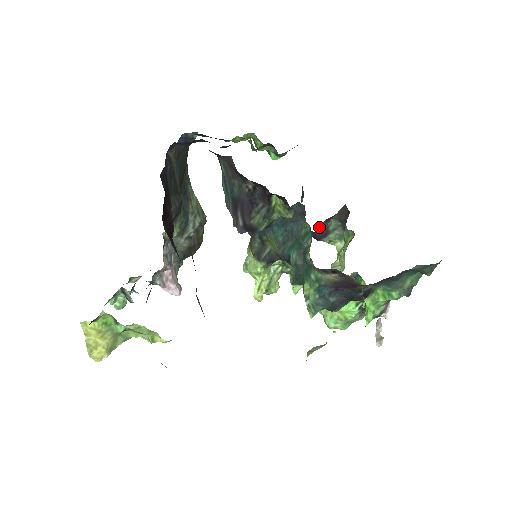
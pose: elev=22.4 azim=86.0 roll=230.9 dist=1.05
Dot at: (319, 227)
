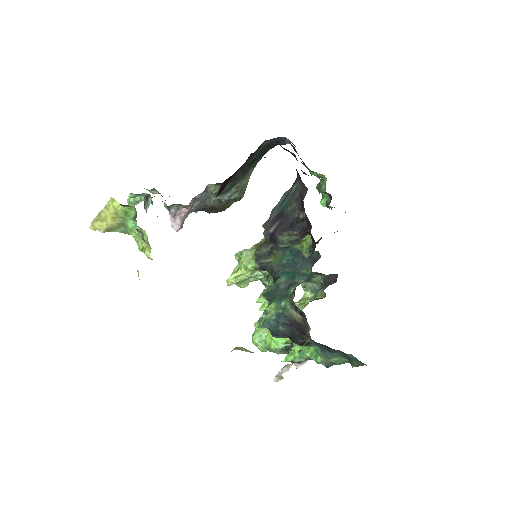
Dot at: occluded
